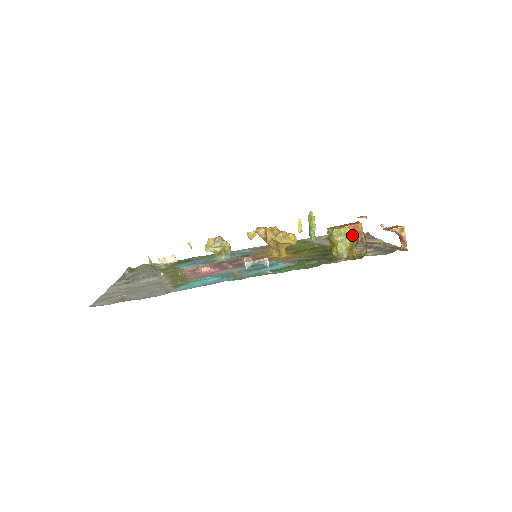
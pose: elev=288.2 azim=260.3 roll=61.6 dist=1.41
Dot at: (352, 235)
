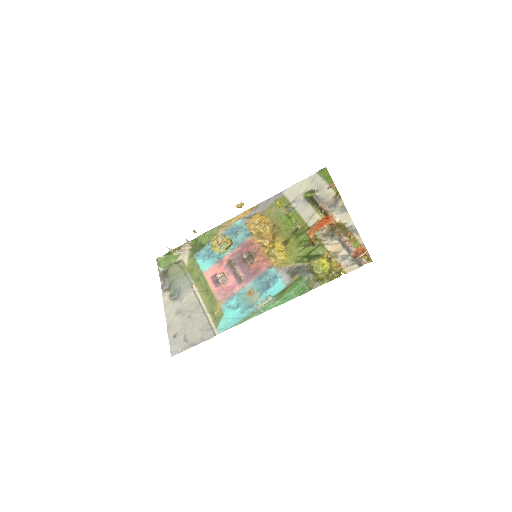
Dot at: (328, 266)
